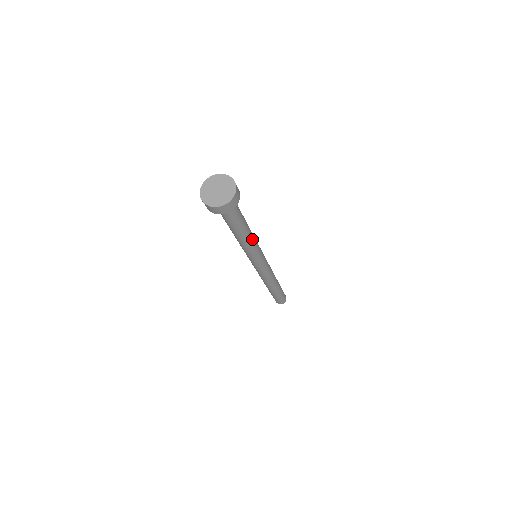
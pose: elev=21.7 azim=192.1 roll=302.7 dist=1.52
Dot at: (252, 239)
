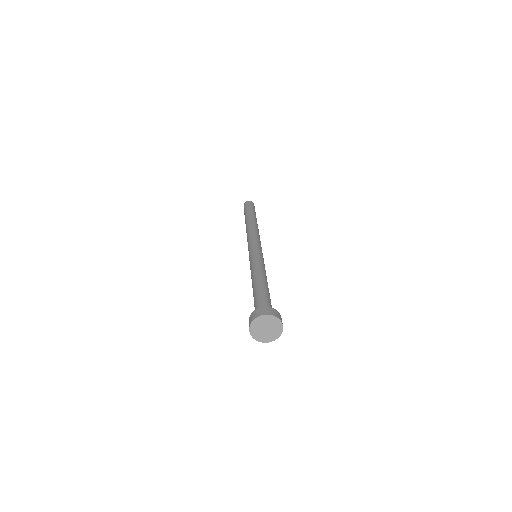
Dot at: occluded
